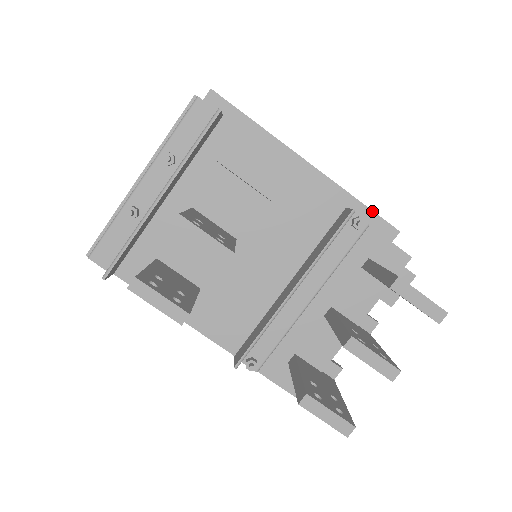
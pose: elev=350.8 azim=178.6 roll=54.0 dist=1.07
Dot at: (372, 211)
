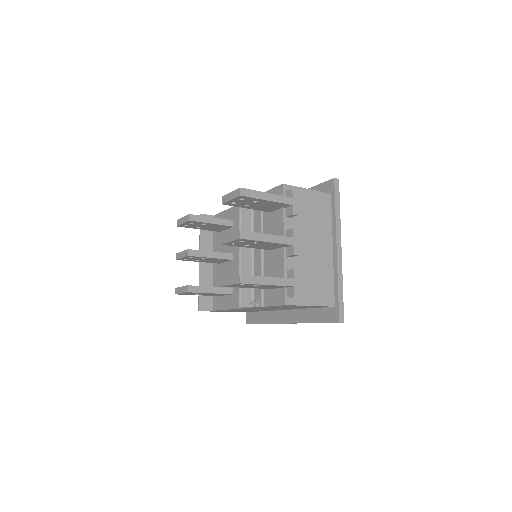
Dot at: (317, 185)
